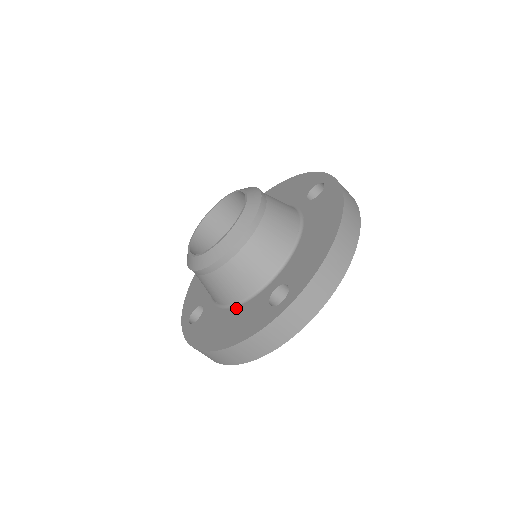
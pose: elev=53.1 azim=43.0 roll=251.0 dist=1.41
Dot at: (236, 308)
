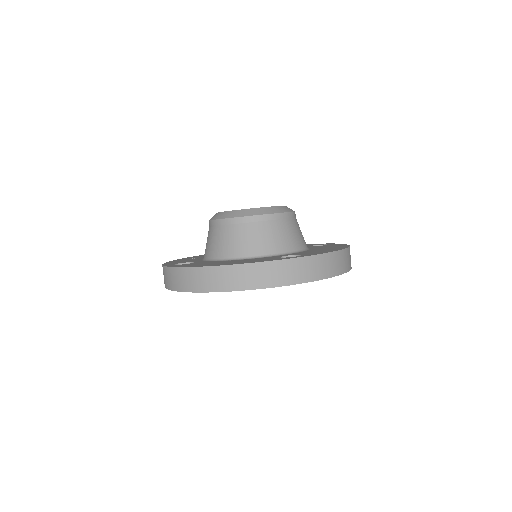
Dot at: (240, 259)
